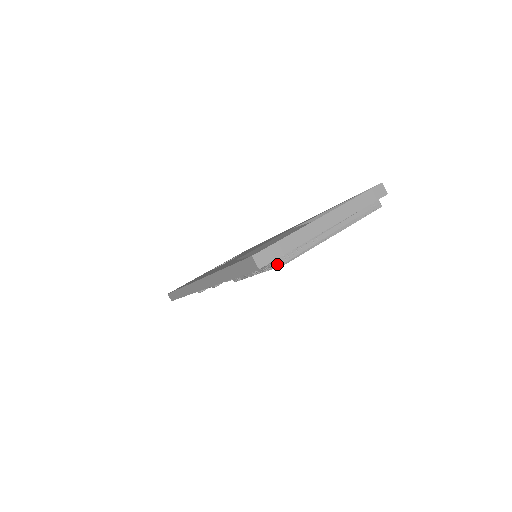
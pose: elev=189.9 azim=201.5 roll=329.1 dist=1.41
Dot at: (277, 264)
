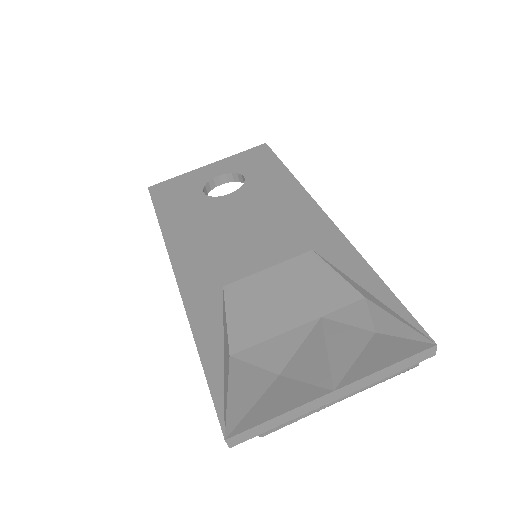
Dot at: occluded
